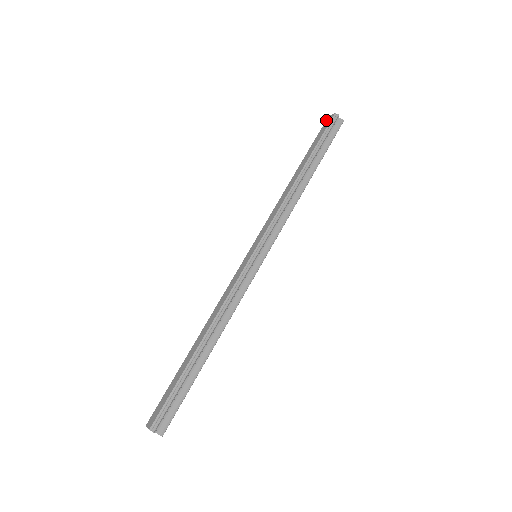
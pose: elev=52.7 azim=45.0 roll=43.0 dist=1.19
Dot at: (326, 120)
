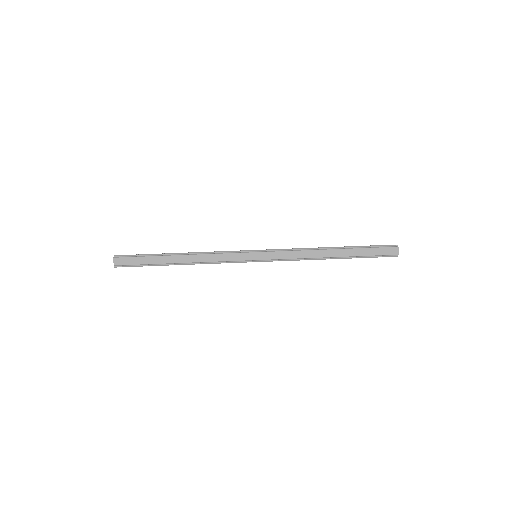
Dot at: (393, 248)
